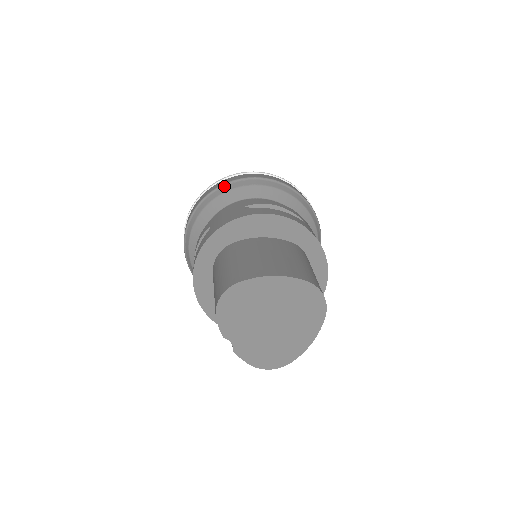
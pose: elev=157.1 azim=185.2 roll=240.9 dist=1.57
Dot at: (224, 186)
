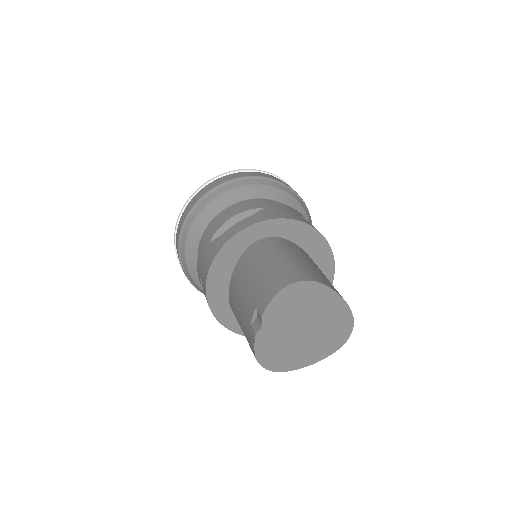
Dot at: (274, 181)
